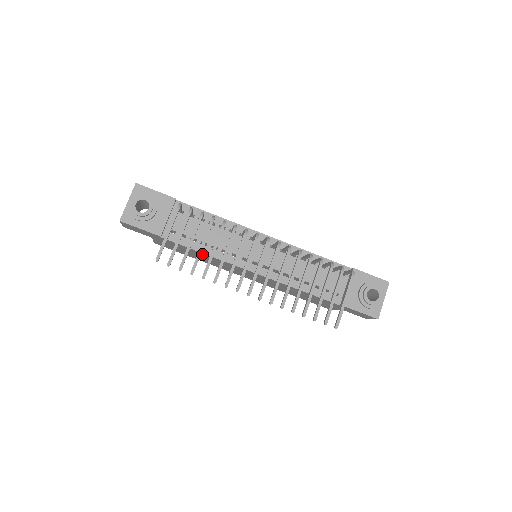
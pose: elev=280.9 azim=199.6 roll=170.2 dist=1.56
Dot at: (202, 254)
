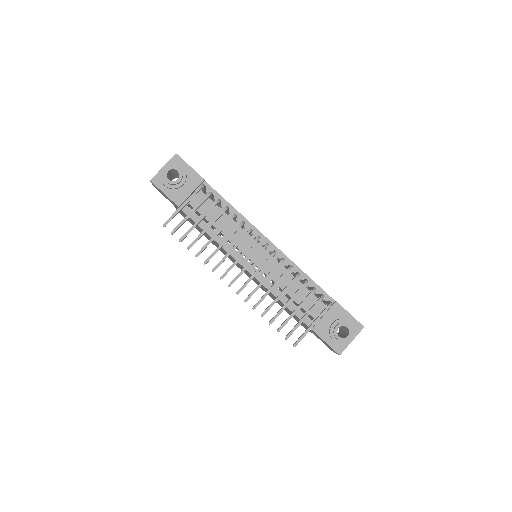
Dot at: (209, 236)
